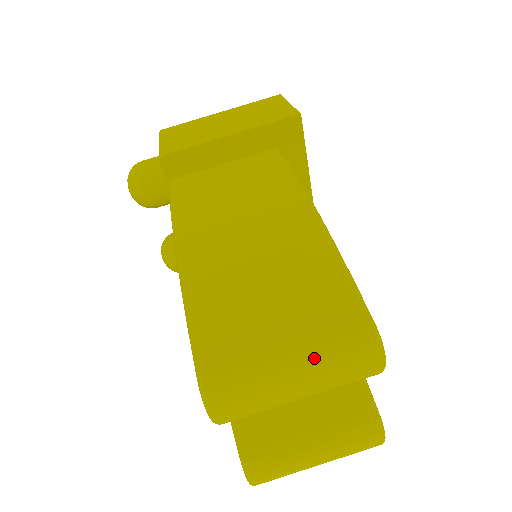
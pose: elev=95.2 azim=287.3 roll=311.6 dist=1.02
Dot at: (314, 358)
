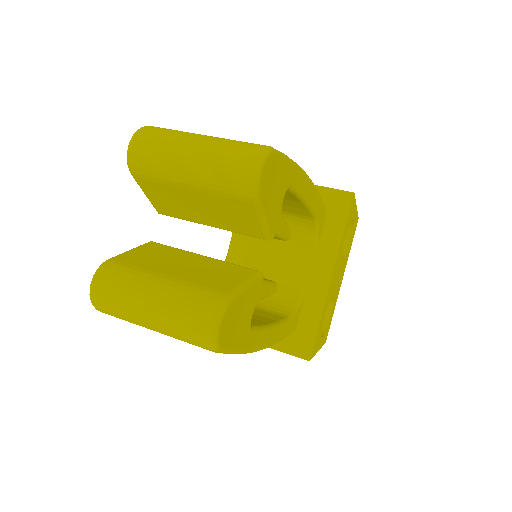
Dot at: (218, 139)
